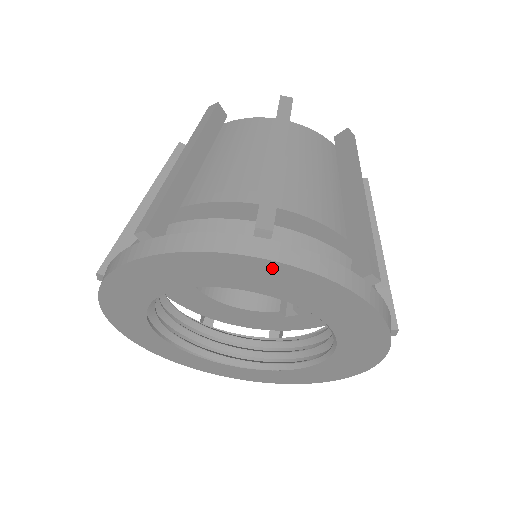
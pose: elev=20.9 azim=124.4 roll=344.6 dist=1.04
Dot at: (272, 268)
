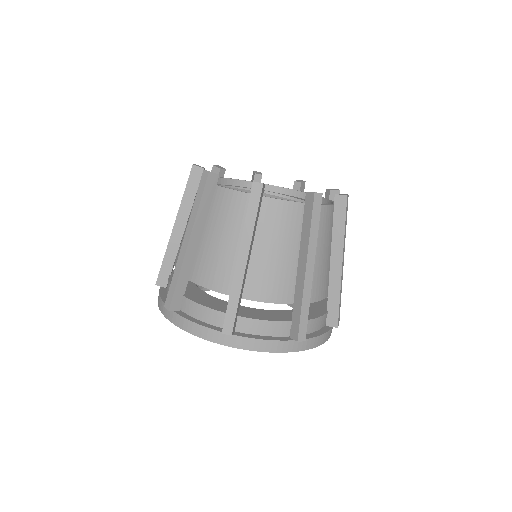
Dot at: occluded
